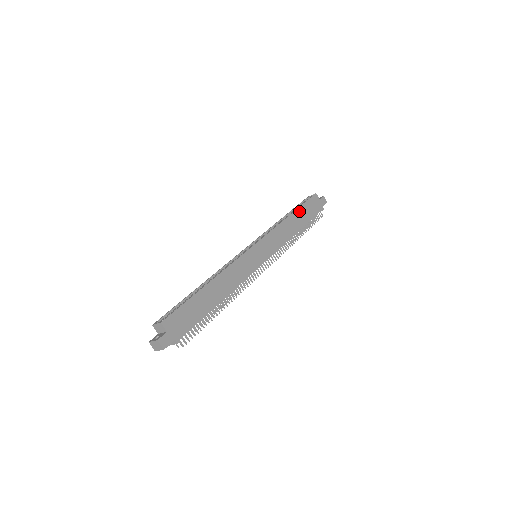
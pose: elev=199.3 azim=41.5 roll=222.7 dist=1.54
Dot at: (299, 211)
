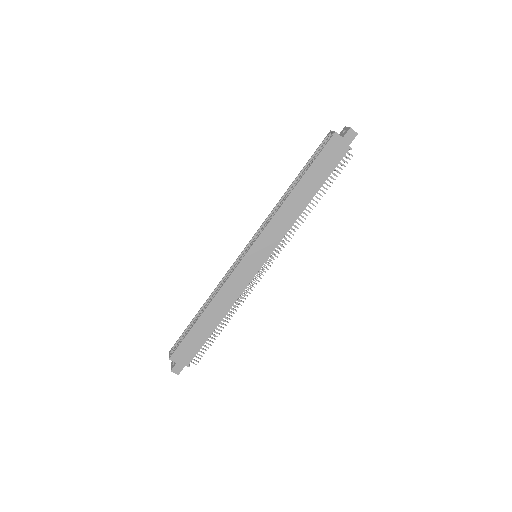
Dot at: (307, 176)
